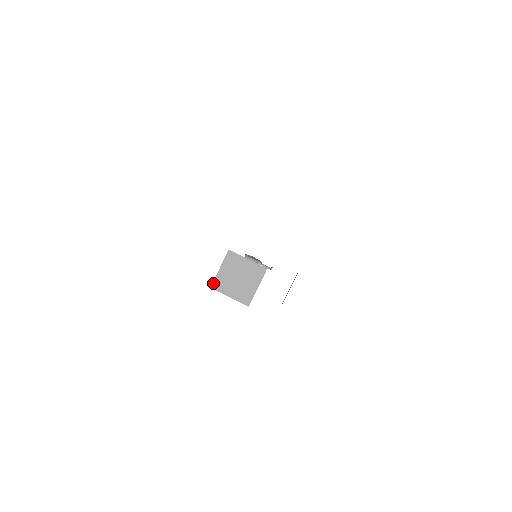
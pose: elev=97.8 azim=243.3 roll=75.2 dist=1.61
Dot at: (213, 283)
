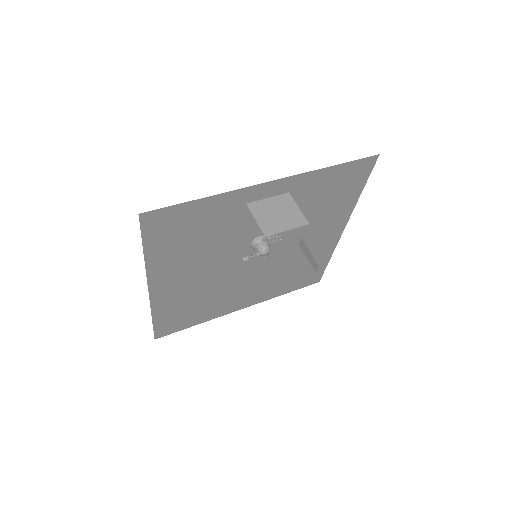
Dot at: (263, 232)
